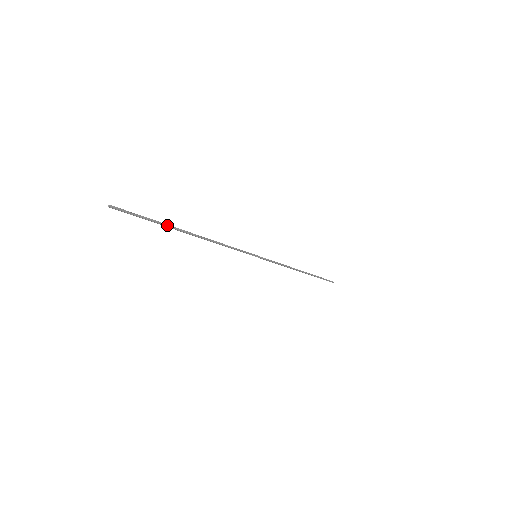
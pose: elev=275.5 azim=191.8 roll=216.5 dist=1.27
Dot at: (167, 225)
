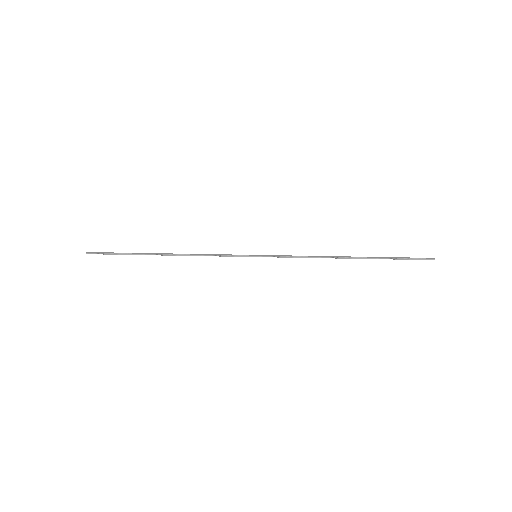
Dot at: (138, 254)
